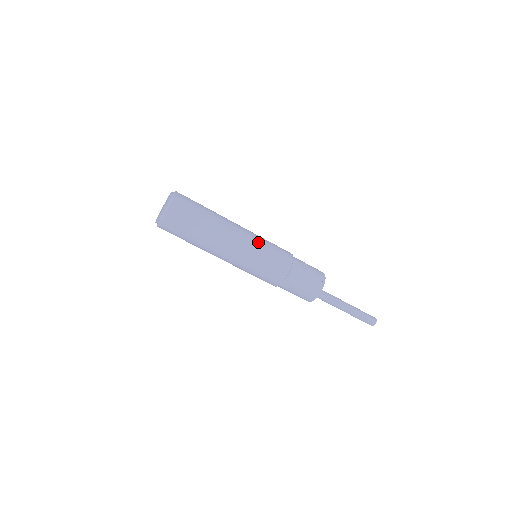
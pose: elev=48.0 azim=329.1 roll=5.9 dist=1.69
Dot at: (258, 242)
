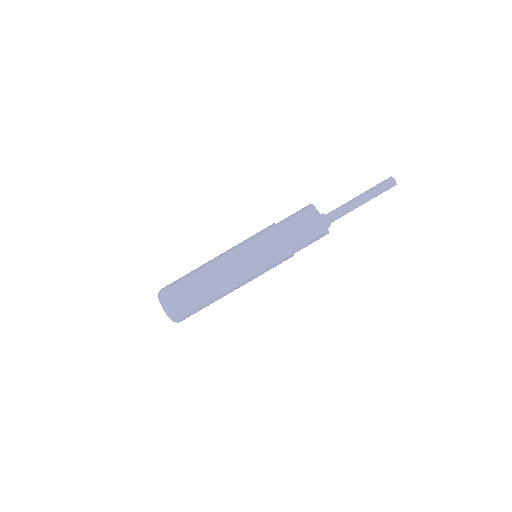
Dot at: (241, 248)
